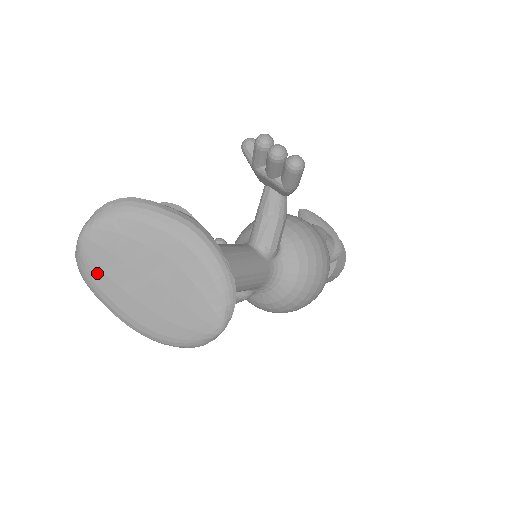
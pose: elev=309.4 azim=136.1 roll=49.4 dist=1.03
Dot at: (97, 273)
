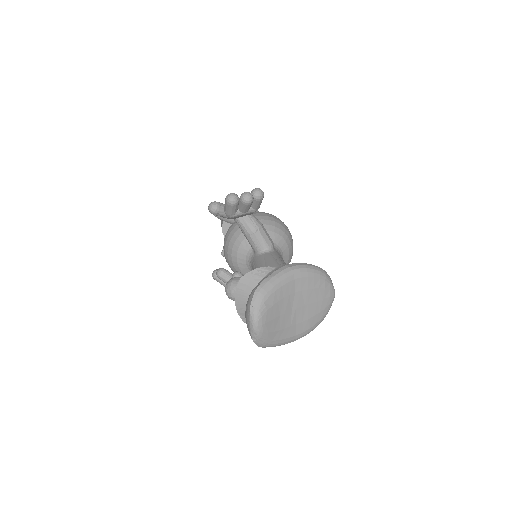
Dot at: (273, 335)
